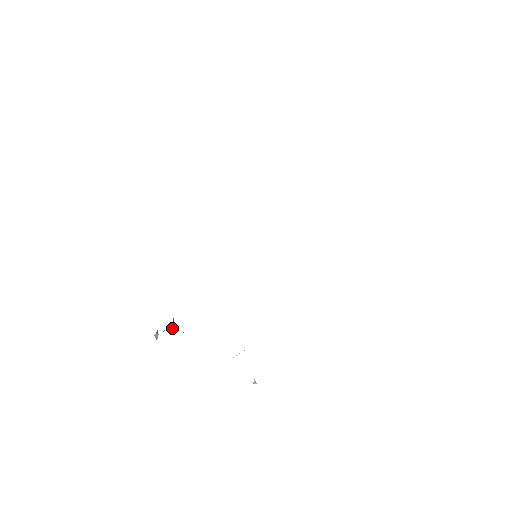
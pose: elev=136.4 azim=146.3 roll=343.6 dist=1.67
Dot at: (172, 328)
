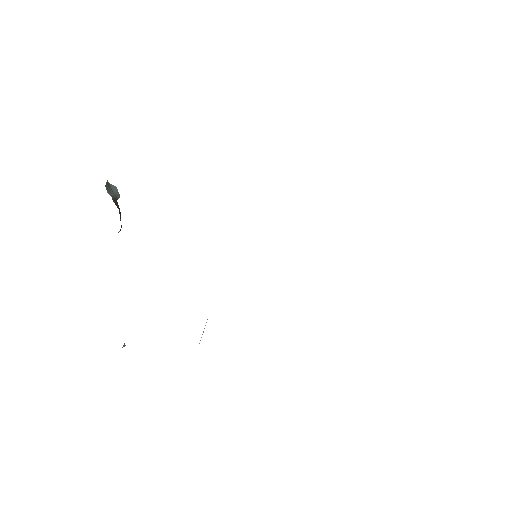
Dot at: occluded
